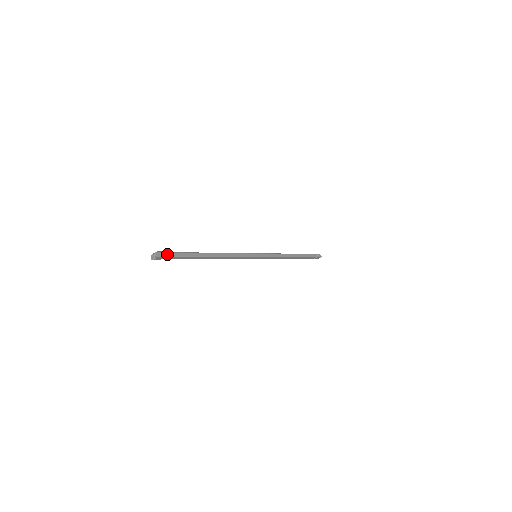
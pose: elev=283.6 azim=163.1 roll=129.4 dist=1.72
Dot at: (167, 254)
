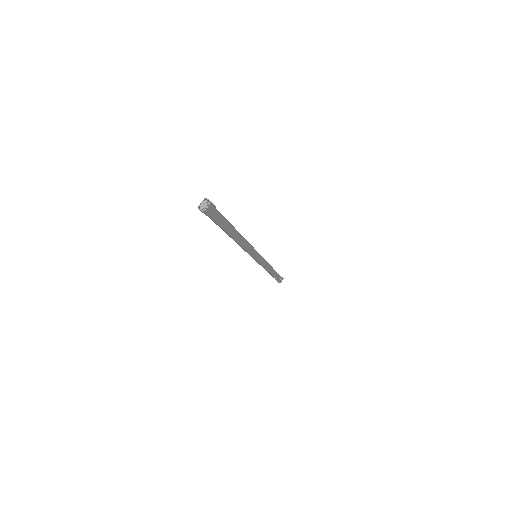
Dot at: occluded
